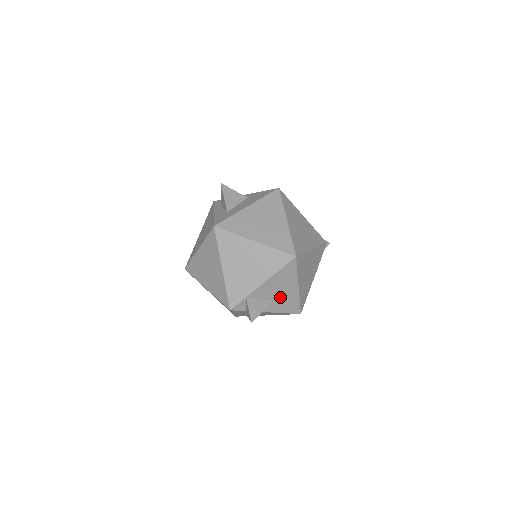
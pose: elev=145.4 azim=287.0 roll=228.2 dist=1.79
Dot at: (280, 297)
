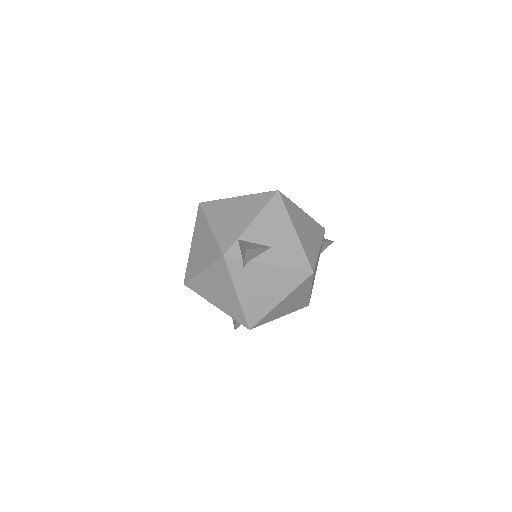
Dot at: (278, 243)
